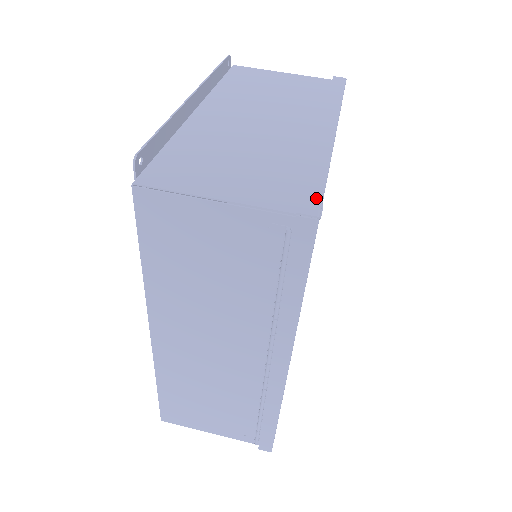
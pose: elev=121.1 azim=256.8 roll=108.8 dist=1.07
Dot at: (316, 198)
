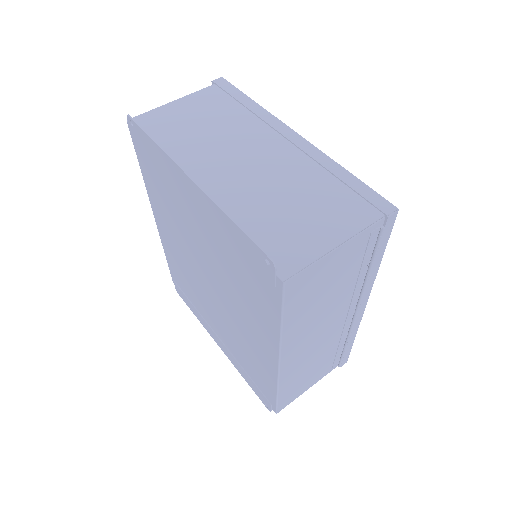
Dot at: (377, 197)
